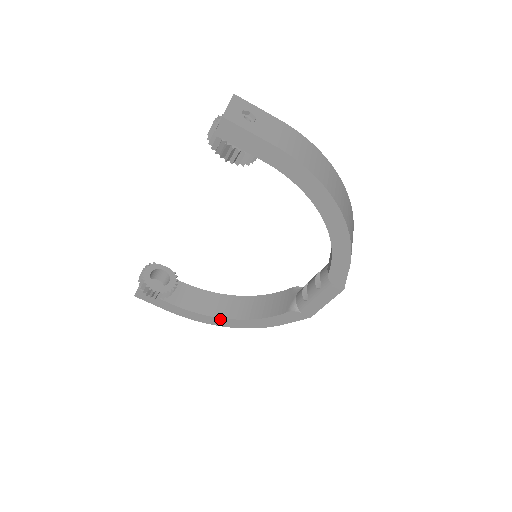
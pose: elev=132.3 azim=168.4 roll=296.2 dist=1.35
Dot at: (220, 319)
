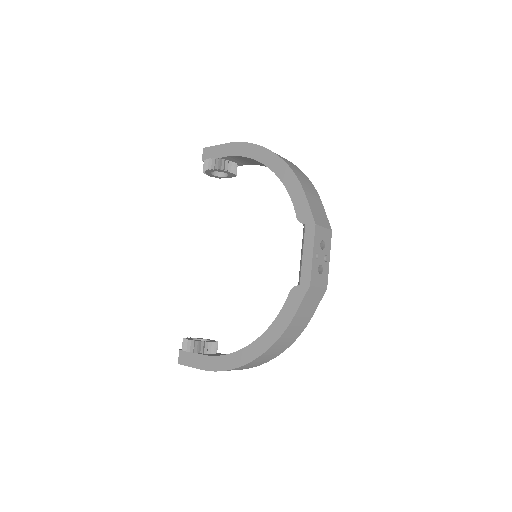
Dot at: (243, 351)
